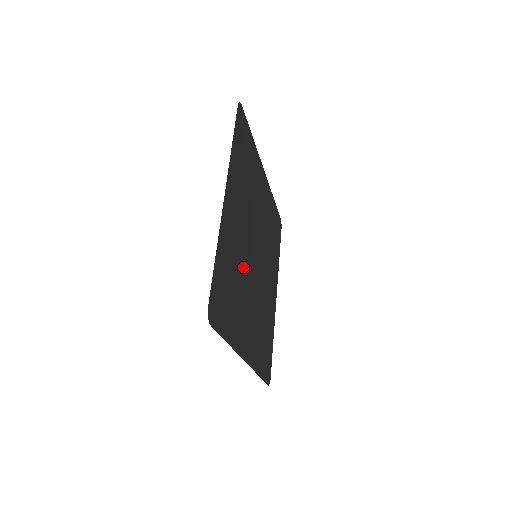
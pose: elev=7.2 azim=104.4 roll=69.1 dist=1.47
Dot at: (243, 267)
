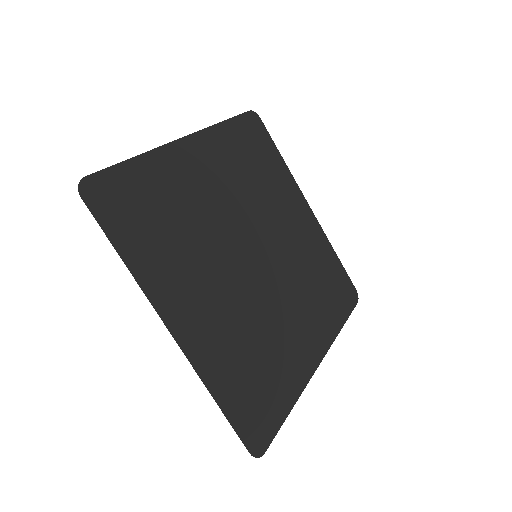
Dot at: (209, 232)
